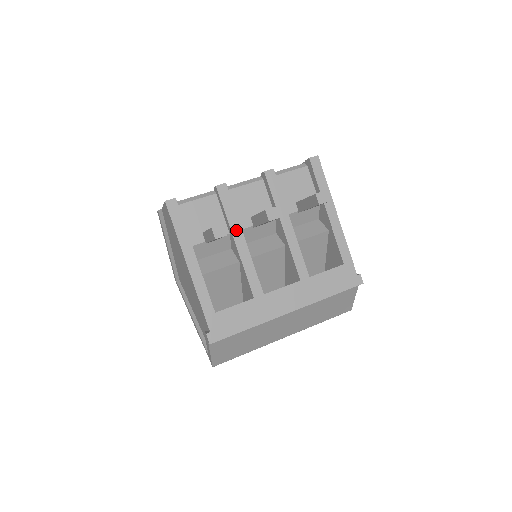
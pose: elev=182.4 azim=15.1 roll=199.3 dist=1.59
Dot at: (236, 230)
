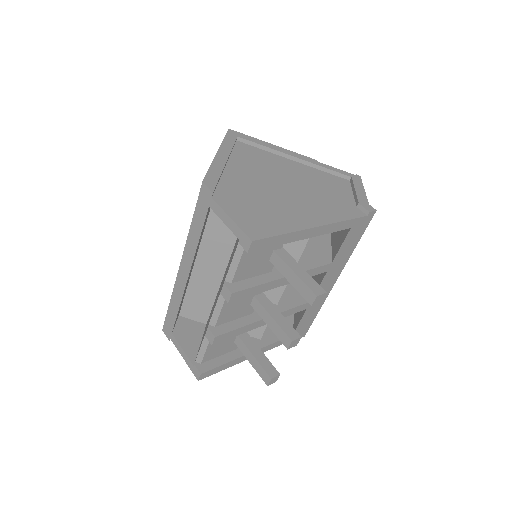
Dot at: (256, 325)
